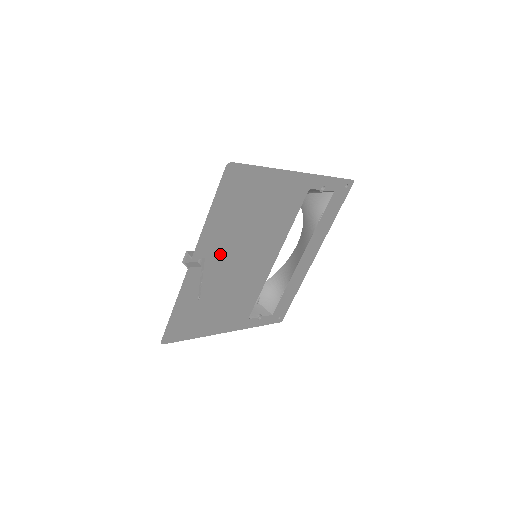
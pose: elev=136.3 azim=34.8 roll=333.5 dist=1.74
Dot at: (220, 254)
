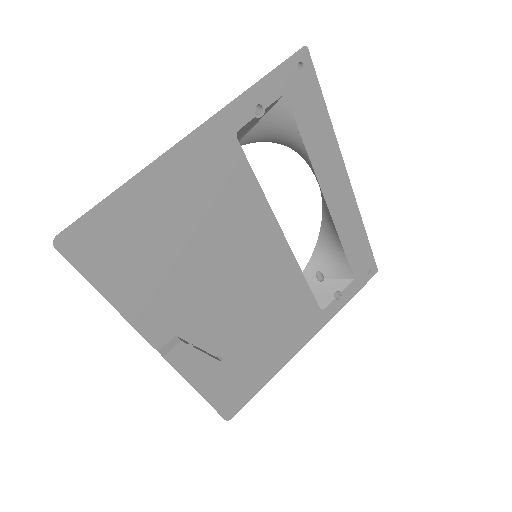
Dot at: (190, 311)
